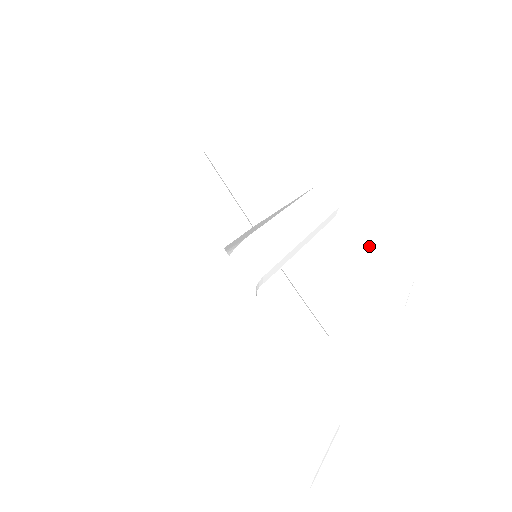
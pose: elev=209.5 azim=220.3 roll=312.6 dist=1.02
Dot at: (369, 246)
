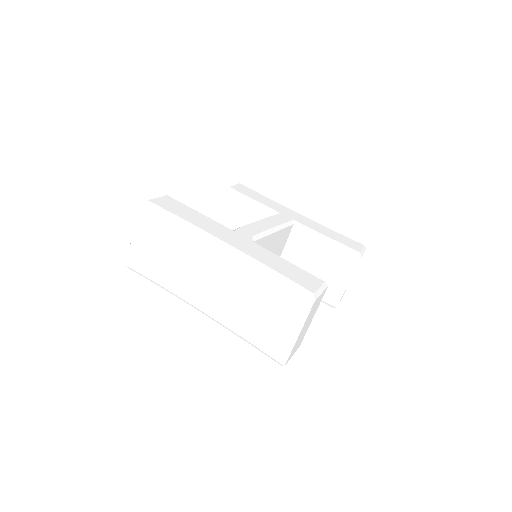
Dot at: (321, 232)
